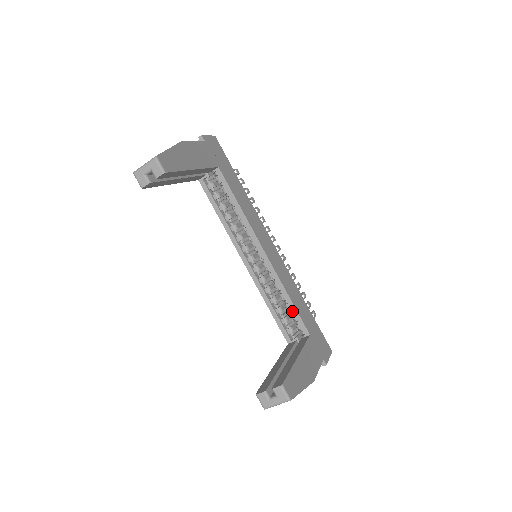
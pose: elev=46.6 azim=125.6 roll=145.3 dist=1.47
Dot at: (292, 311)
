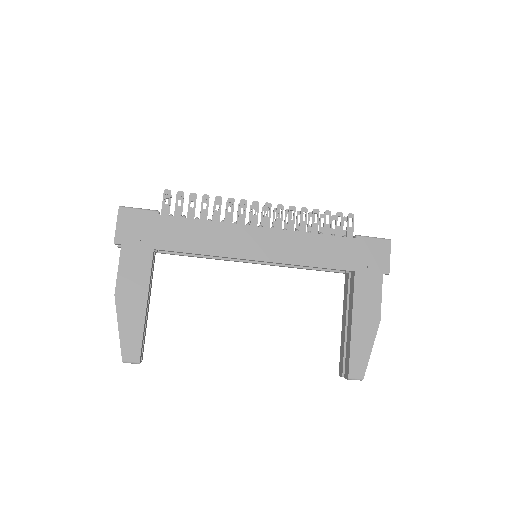
Dot at: occluded
